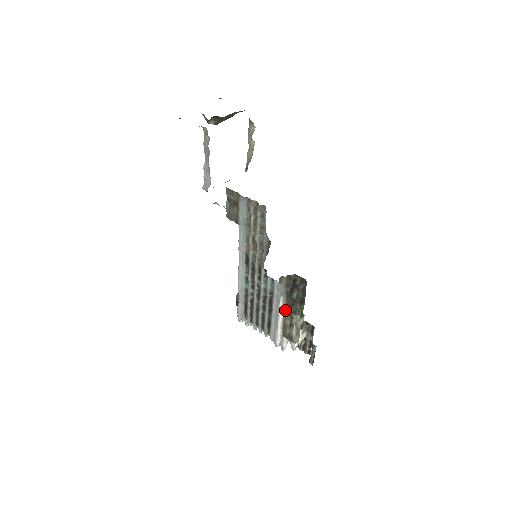
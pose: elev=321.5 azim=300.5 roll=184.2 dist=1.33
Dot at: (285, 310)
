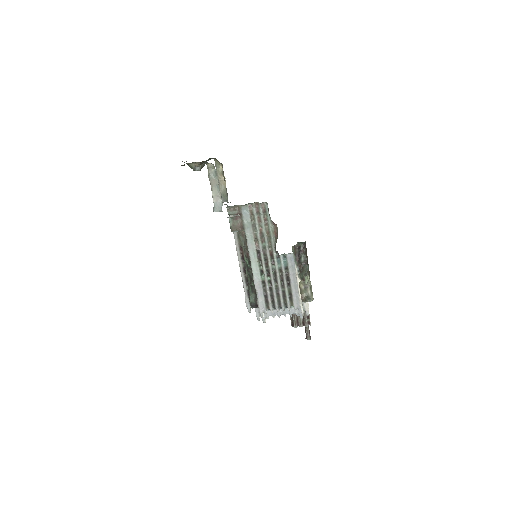
Dot at: (299, 276)
